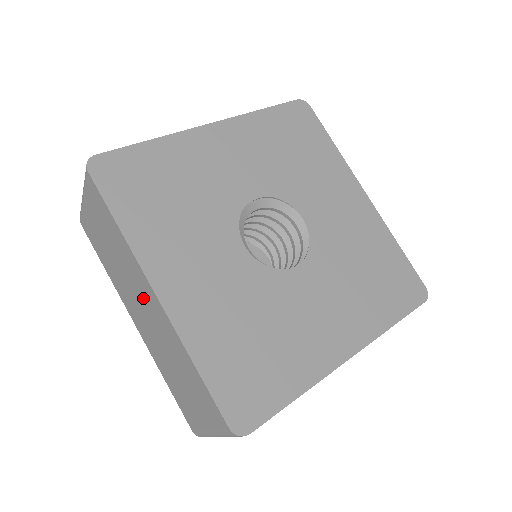
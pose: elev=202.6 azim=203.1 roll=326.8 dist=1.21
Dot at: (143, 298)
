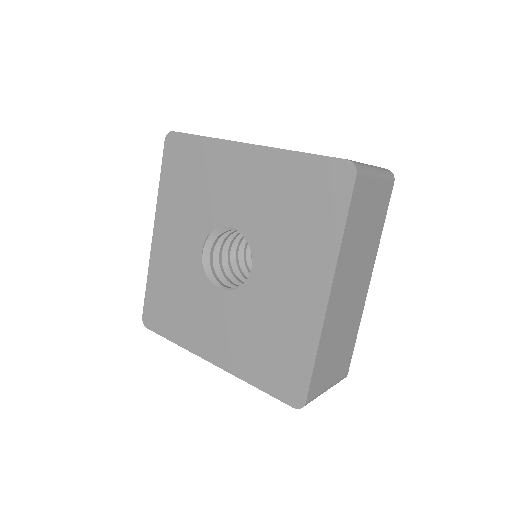
Dot at: occluded
